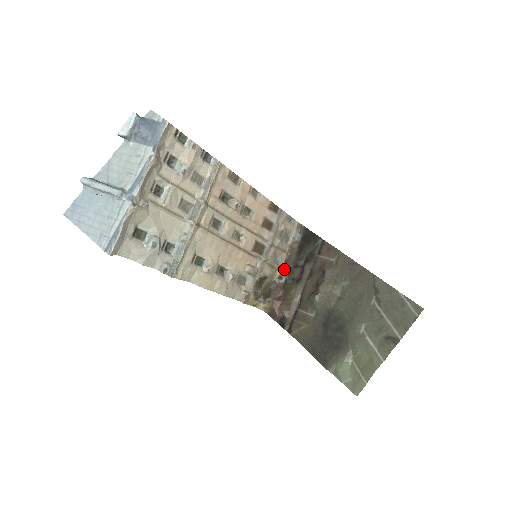
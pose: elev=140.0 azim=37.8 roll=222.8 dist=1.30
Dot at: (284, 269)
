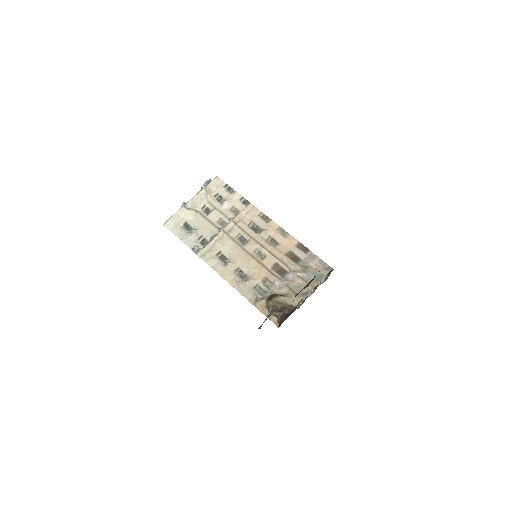
Dot at: (306, 298)
